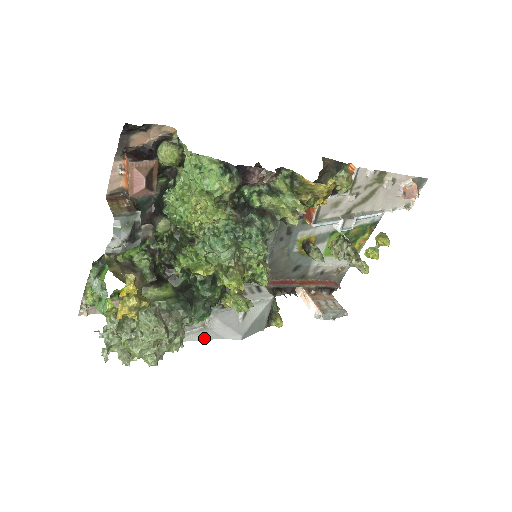
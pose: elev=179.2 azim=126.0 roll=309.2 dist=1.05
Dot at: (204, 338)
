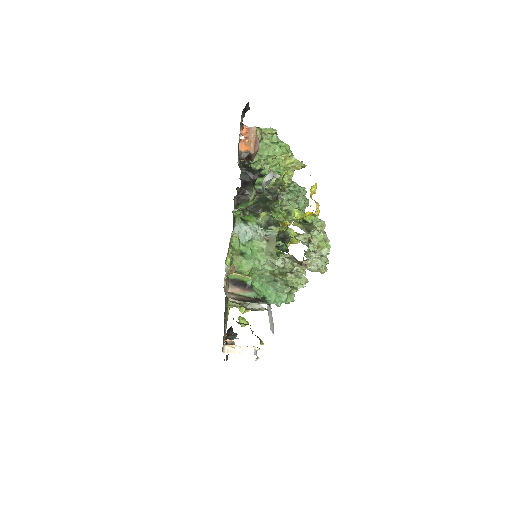
Dot at: occluded
